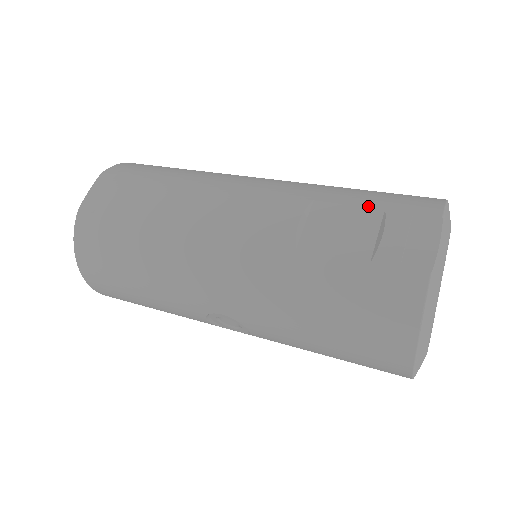
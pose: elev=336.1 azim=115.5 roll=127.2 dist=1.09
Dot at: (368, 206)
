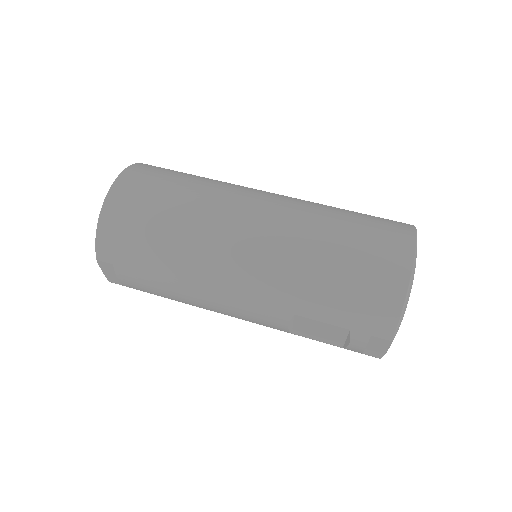
Dot at: (337, 325)
